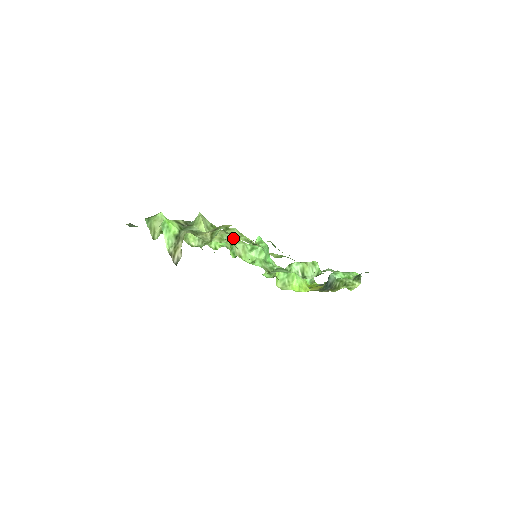
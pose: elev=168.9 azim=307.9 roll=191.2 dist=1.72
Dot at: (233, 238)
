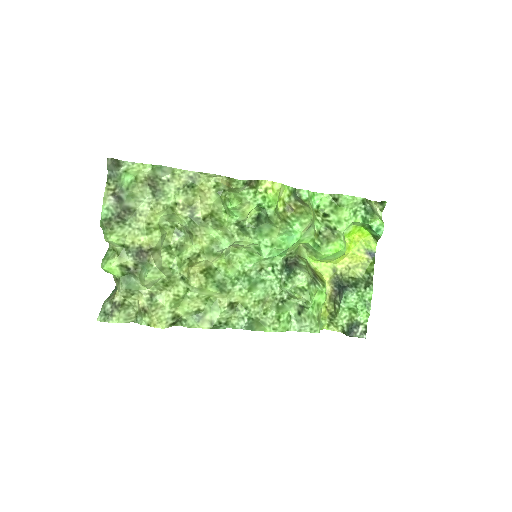
Dot at: (225, 248)
